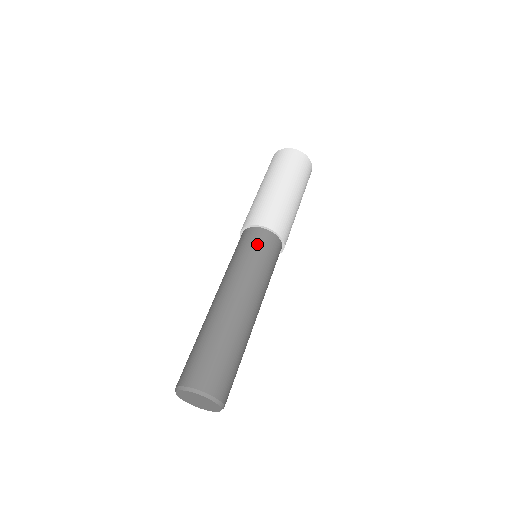
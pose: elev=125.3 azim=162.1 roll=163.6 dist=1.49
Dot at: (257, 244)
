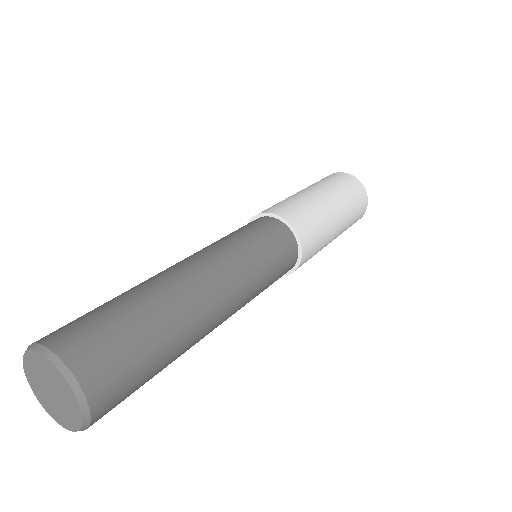
Dot at: occluded
